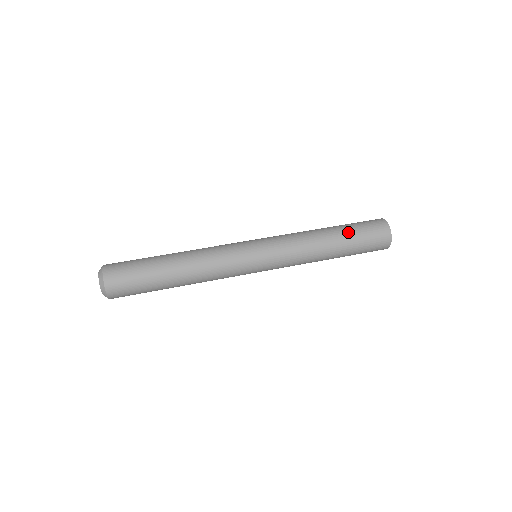
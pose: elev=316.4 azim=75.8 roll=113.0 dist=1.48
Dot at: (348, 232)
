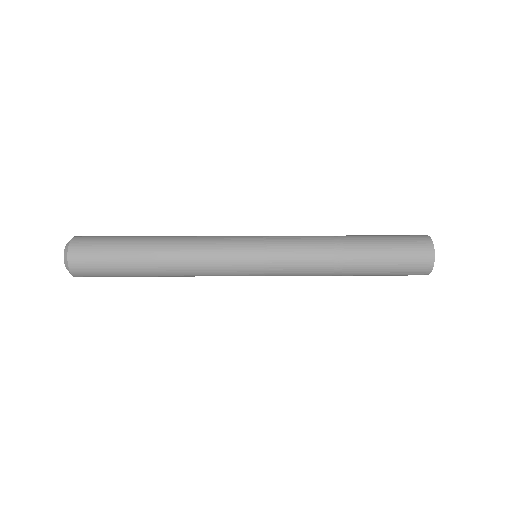
Dot at: occluded
